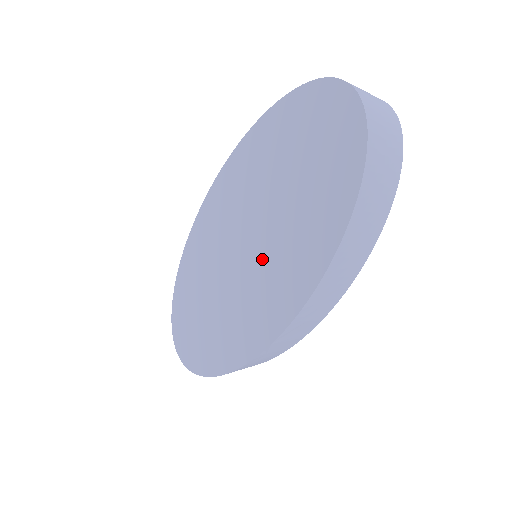
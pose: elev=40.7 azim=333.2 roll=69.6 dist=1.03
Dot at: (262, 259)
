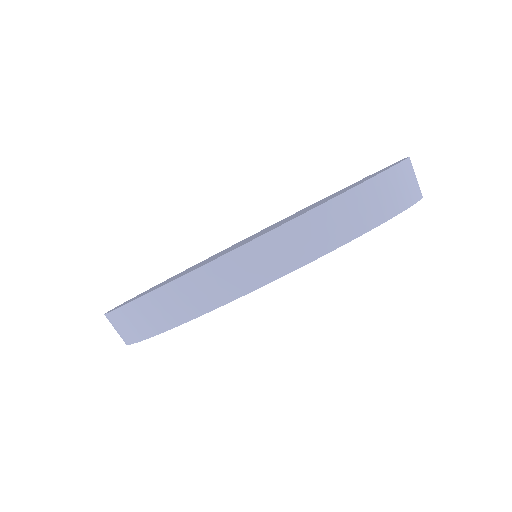
Dot at: (270, 228)
